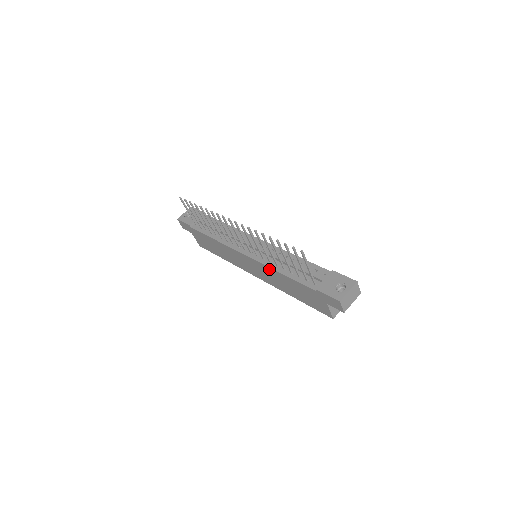
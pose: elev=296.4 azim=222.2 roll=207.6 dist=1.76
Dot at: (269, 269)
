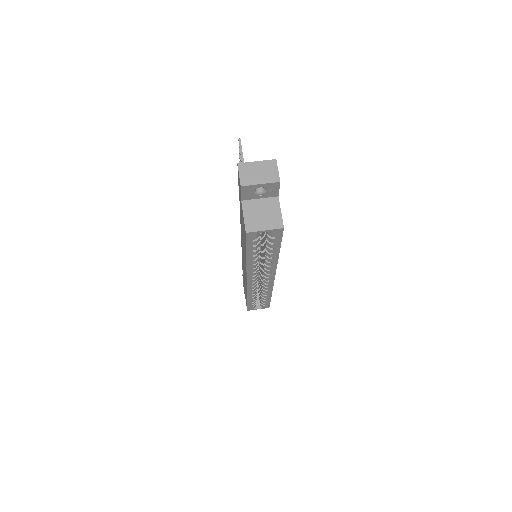
Dot at: occluded
